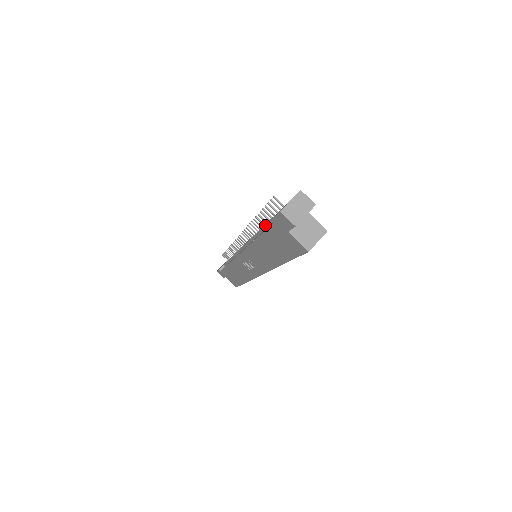
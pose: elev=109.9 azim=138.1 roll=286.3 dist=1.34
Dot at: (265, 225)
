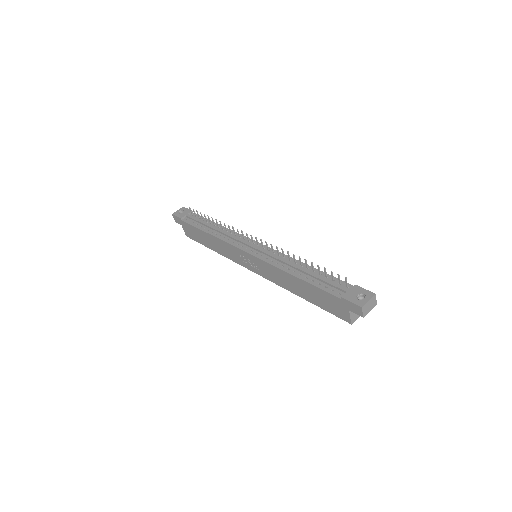
Dot at: (313, 276)
